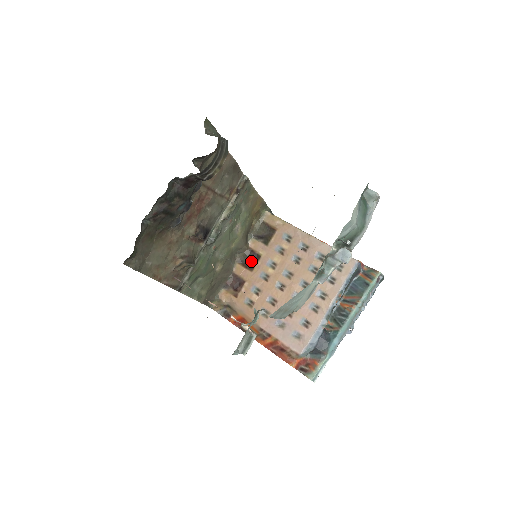
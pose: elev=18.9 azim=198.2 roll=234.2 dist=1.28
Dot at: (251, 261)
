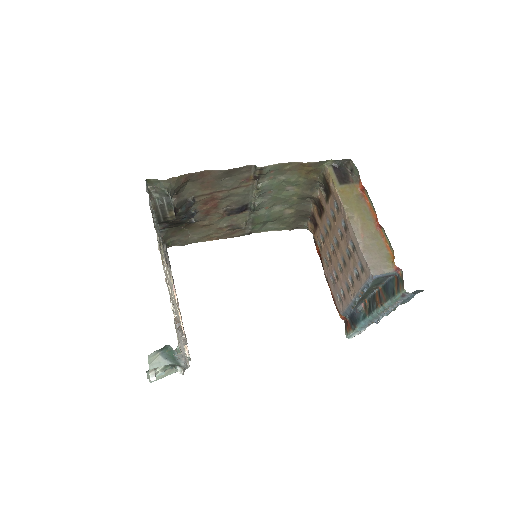
Dot at: (320, 210)
